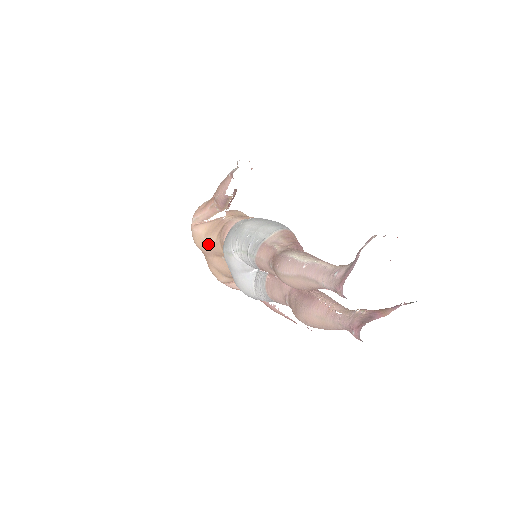
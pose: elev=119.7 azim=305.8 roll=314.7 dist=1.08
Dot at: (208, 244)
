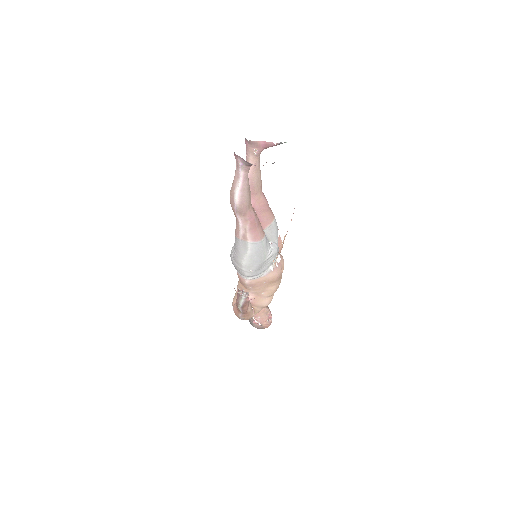
Dot at: occluded
